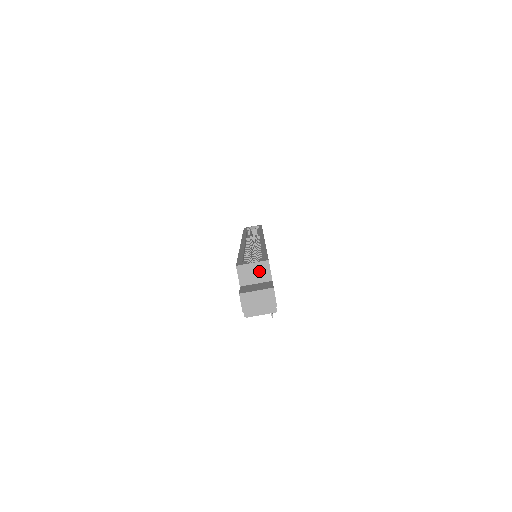
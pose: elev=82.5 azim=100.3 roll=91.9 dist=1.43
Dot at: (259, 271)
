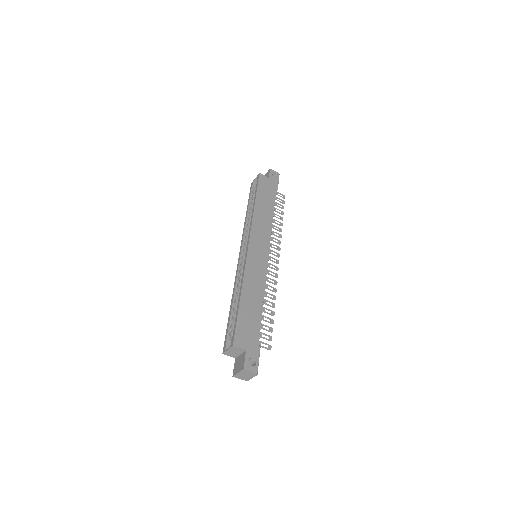
Dot at: (235, 350)
